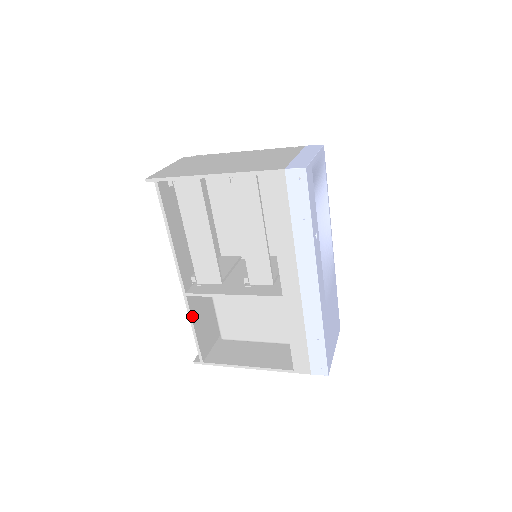
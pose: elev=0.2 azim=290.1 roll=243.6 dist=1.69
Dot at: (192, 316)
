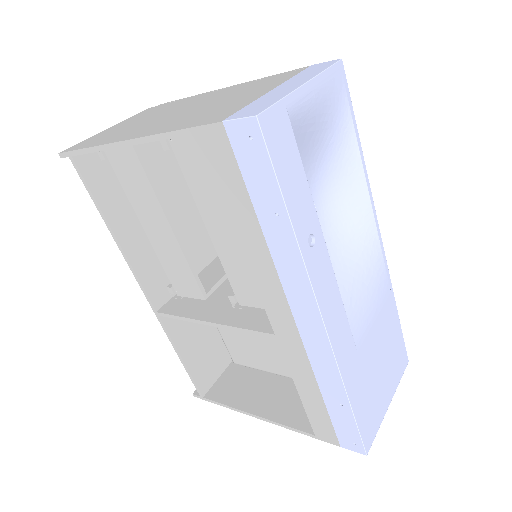
Dot at: (174, 340)
